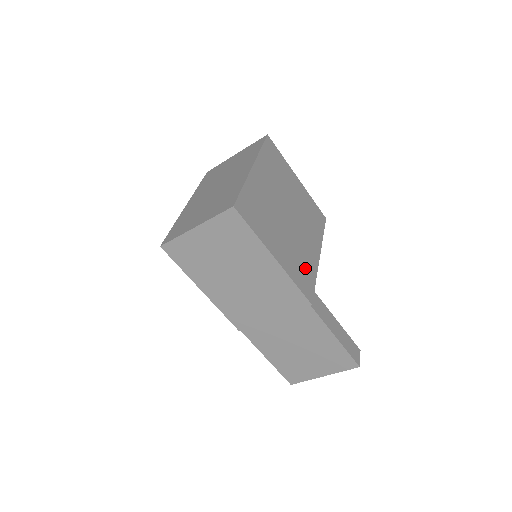
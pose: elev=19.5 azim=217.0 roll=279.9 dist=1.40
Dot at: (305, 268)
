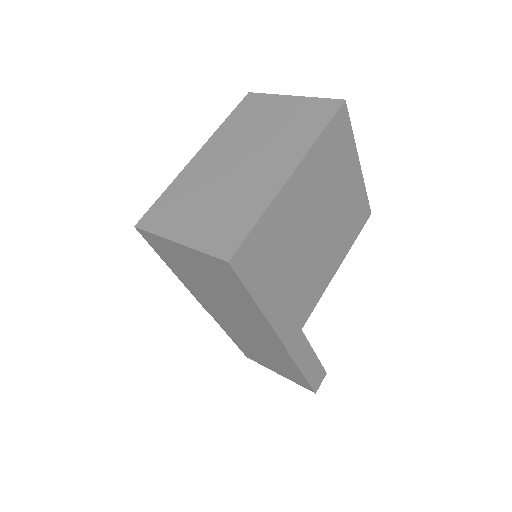
Dot at: (302, 305)
